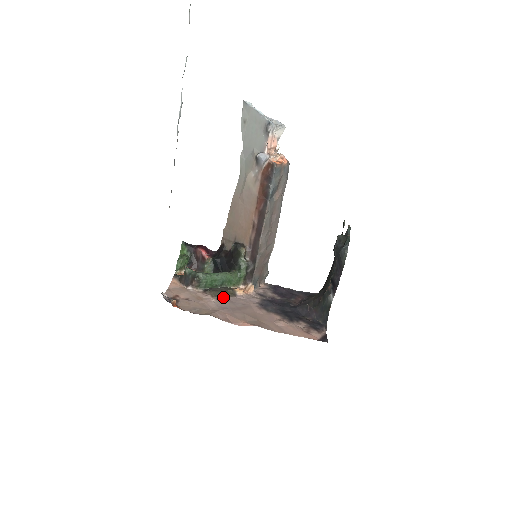
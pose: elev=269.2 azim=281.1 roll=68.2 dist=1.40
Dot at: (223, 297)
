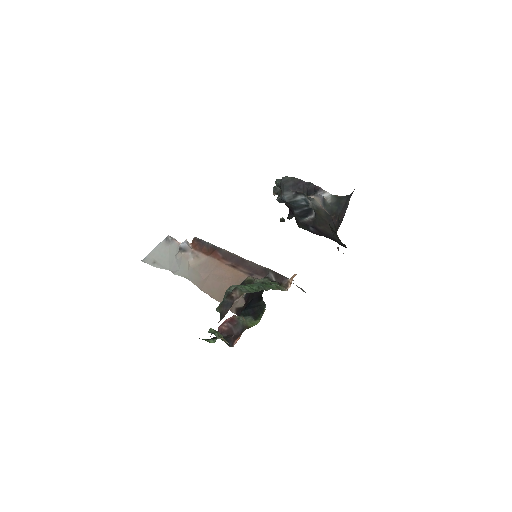
Dot at: occluded
